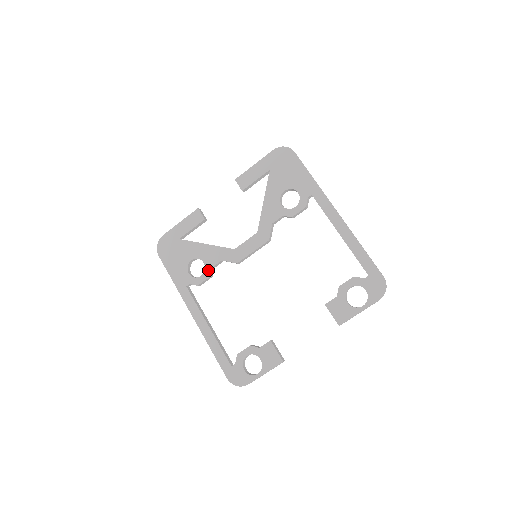
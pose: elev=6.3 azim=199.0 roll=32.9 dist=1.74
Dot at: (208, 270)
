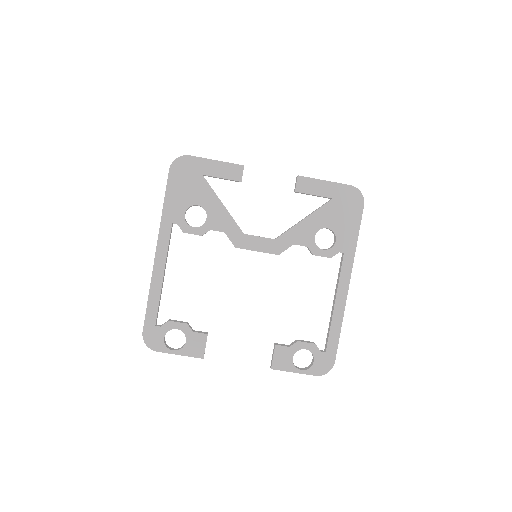
Dot at: (205, 229)
